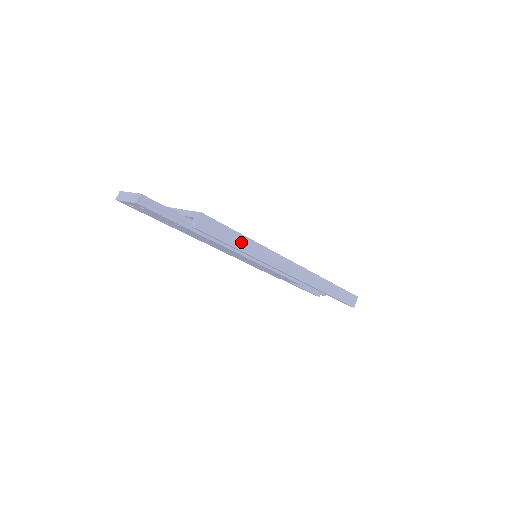
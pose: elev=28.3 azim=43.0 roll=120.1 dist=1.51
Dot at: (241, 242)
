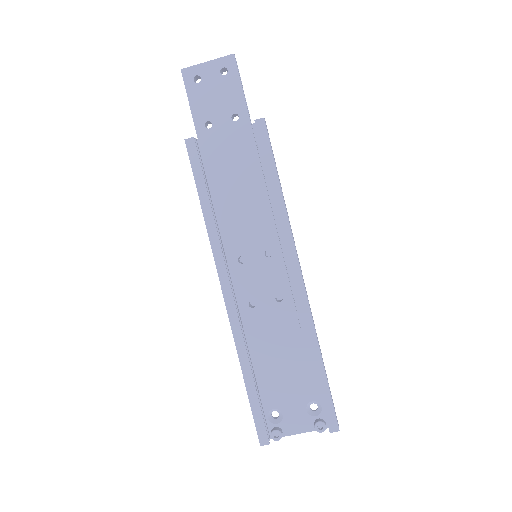
Dot at: (280, 184)
